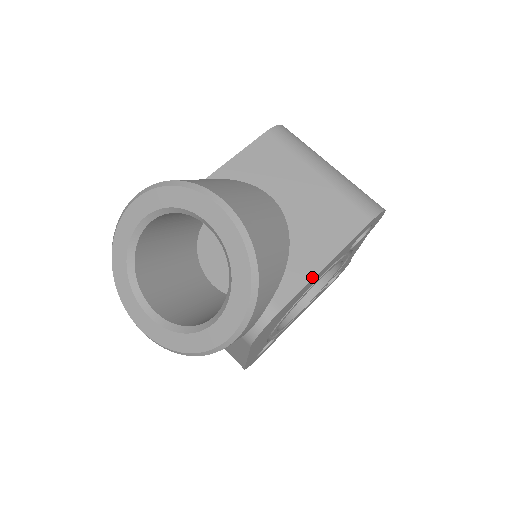
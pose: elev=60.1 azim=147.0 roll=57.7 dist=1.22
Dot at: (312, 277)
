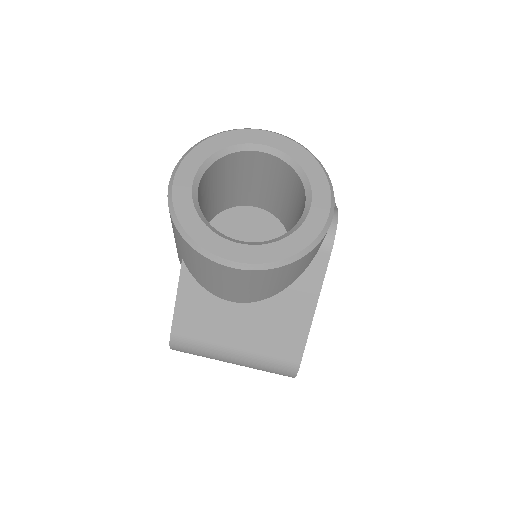
Dot at: occluded
